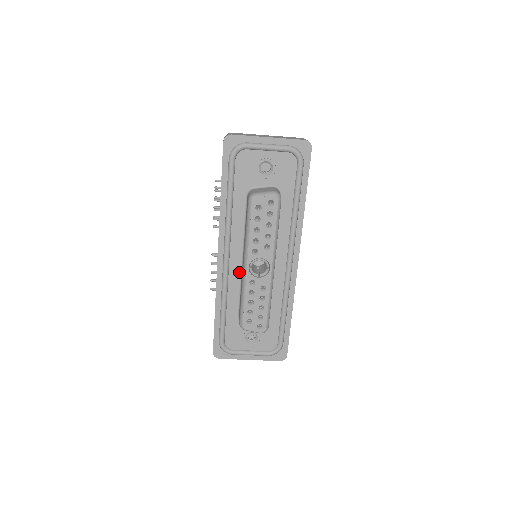
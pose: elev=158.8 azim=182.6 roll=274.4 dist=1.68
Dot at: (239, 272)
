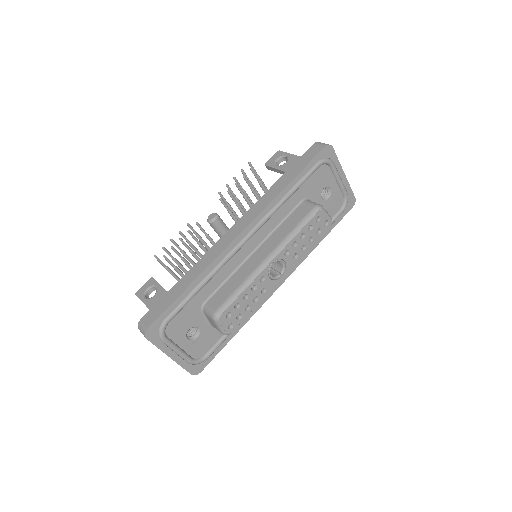
Dot at: (242, 260)
